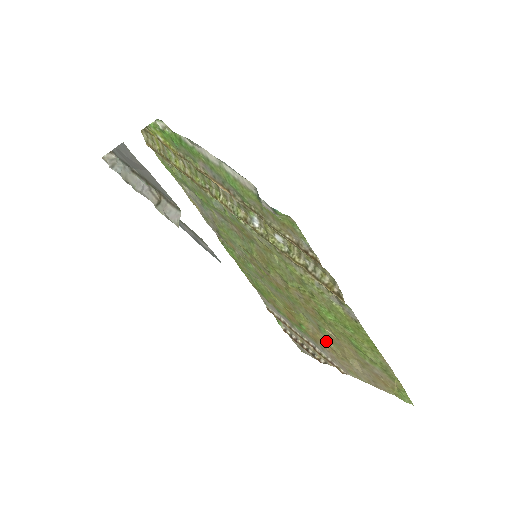
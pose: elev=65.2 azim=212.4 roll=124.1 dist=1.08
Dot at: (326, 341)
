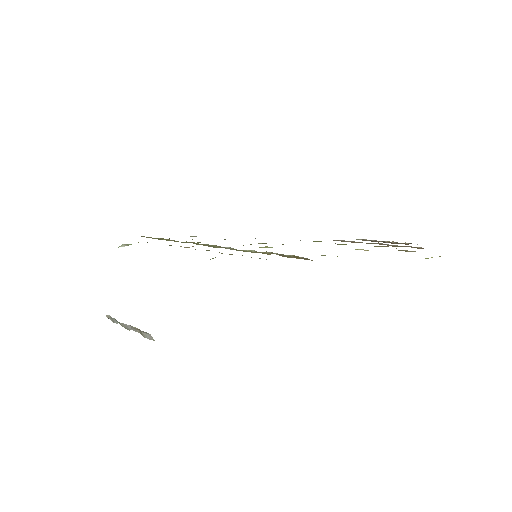
Dot at: occluded
